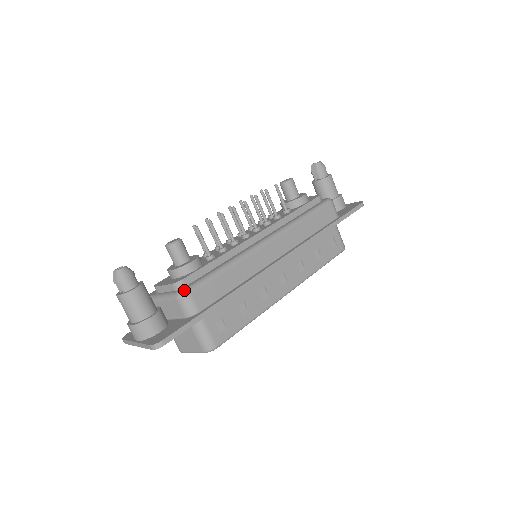
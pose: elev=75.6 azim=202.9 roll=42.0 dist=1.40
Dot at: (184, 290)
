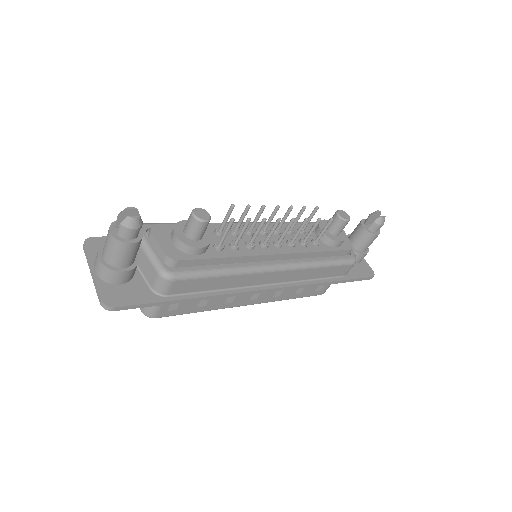
Dot at: (171, 274)
